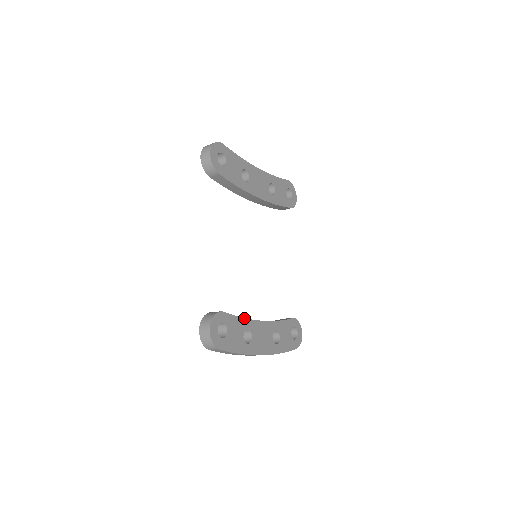
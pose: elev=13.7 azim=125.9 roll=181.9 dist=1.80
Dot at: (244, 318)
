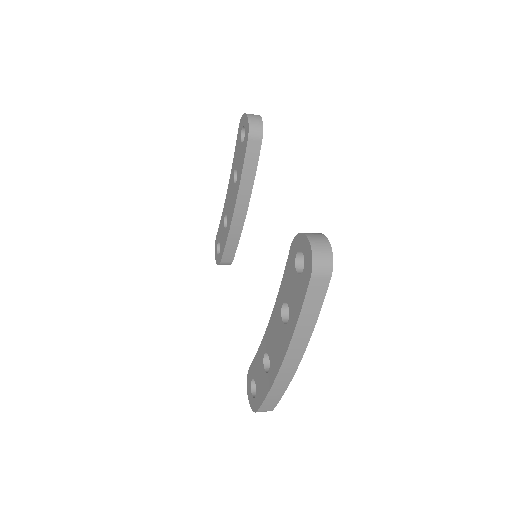
Dot at: occluded
